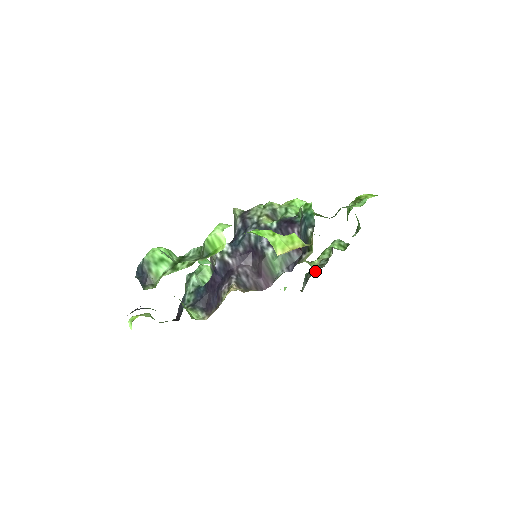
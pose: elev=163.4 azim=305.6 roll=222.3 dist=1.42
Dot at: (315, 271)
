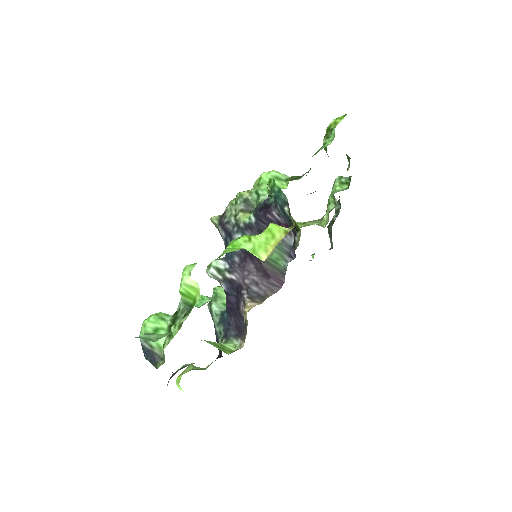
Dot at: (333, 222)
